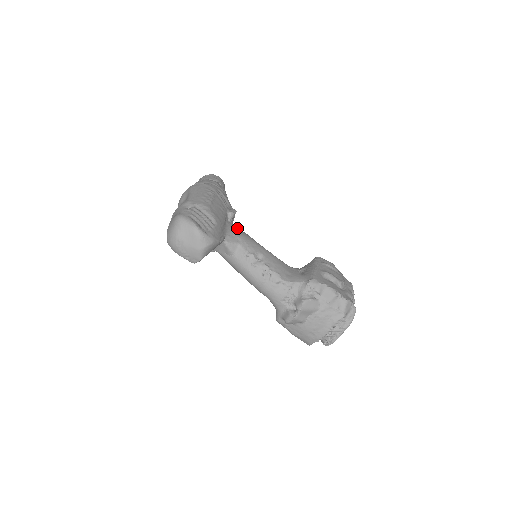
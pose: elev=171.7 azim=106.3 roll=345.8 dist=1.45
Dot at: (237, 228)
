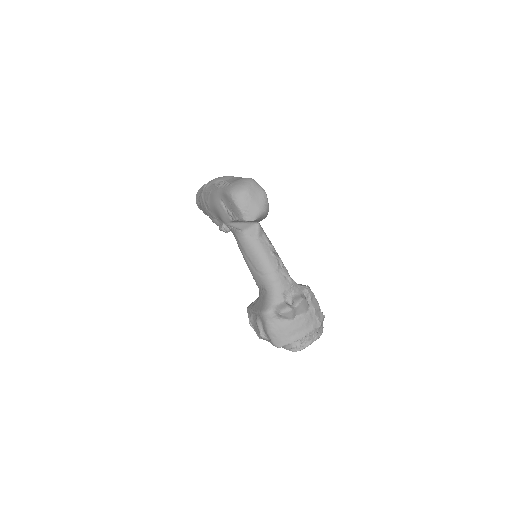
Dot at: occluded
